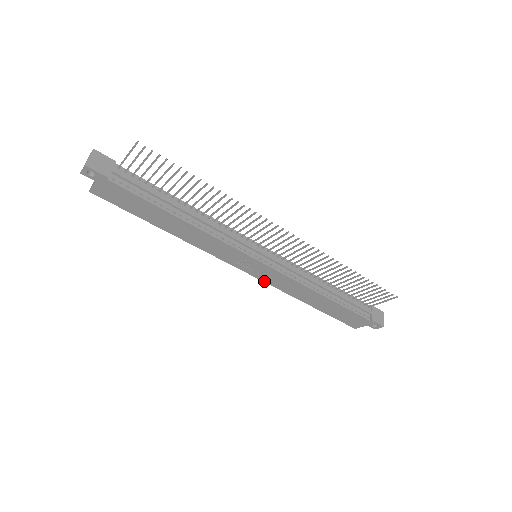
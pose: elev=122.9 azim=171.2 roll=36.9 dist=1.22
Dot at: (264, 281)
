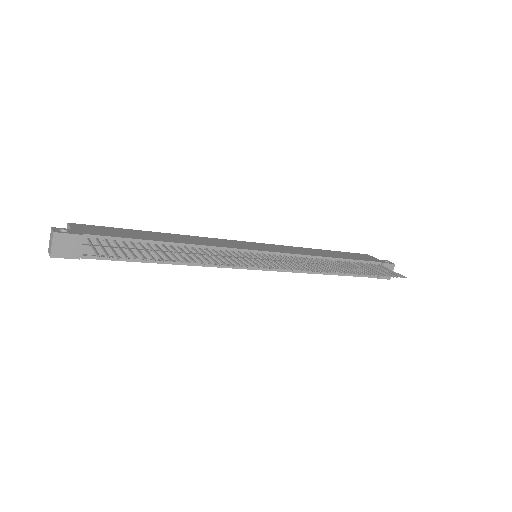
Dot at: occluded
